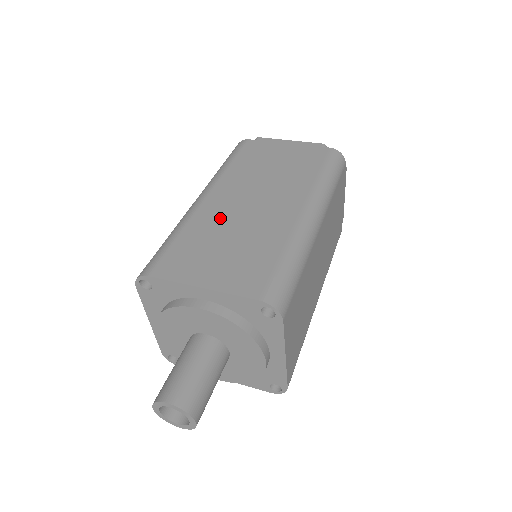
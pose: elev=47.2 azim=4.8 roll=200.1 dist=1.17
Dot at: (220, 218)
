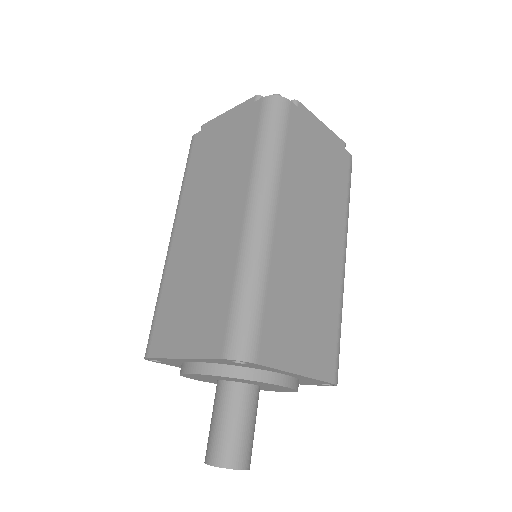
Dot at: (184, 261)
